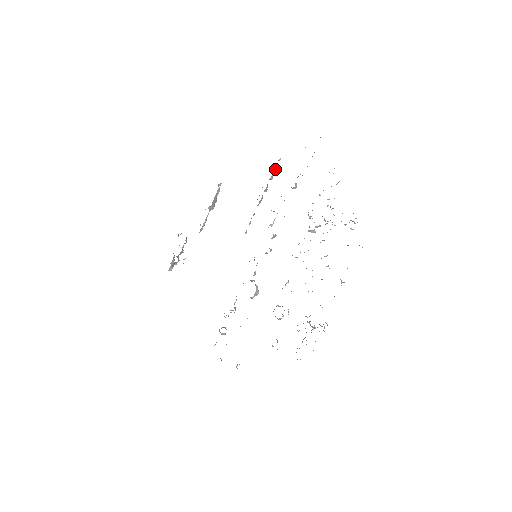
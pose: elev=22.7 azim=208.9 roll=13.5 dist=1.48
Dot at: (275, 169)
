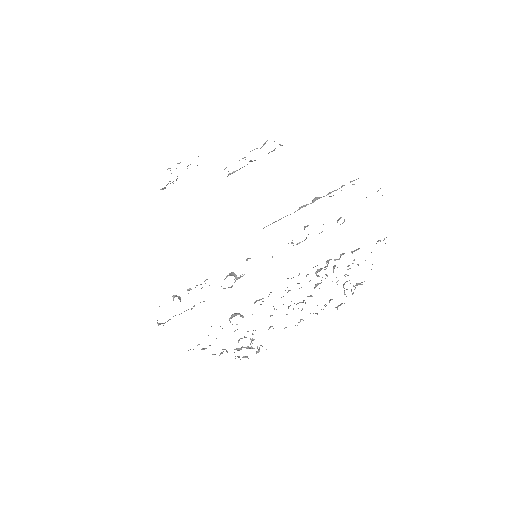
Dot at: occluded
